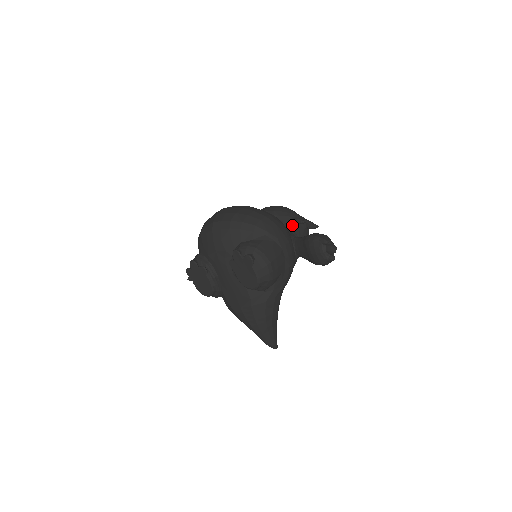
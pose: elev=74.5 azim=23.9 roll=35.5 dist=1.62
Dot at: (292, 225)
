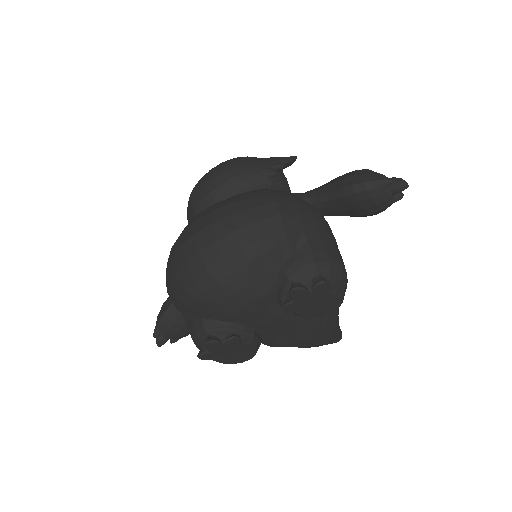
Dot at: (273, 181)
